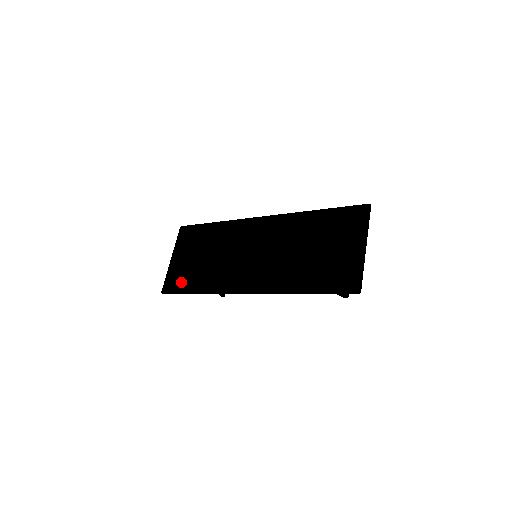
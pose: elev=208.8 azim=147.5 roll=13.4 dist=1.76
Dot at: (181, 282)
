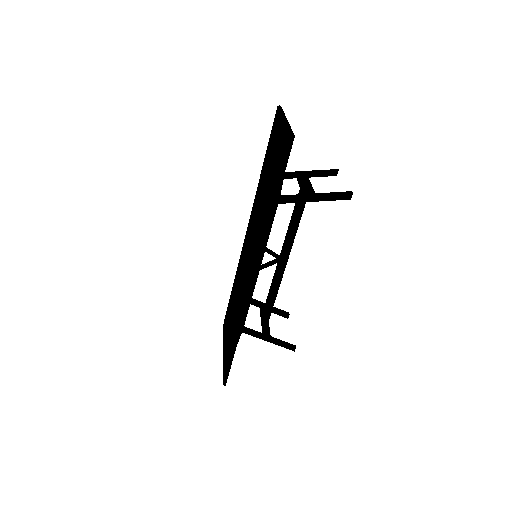
Dot at: (228, 354)
